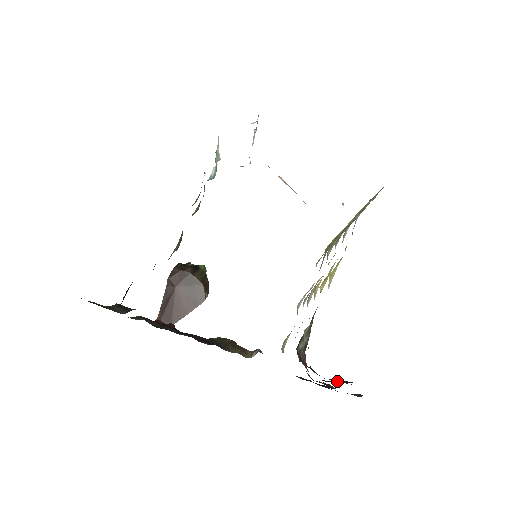
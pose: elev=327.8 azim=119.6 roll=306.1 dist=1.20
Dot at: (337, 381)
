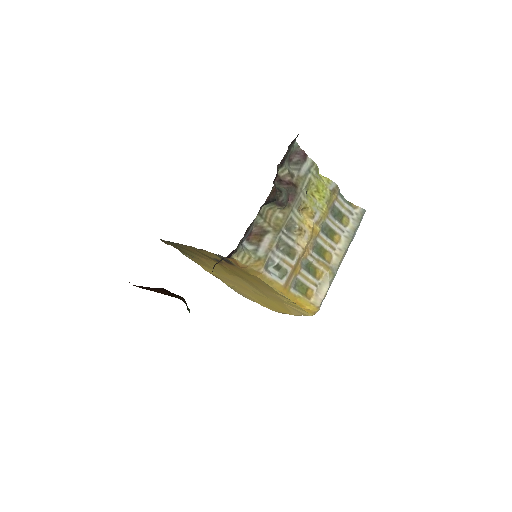
Dot at: occluded
